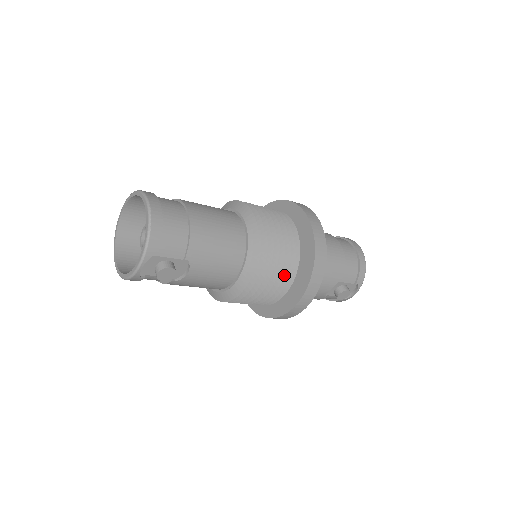
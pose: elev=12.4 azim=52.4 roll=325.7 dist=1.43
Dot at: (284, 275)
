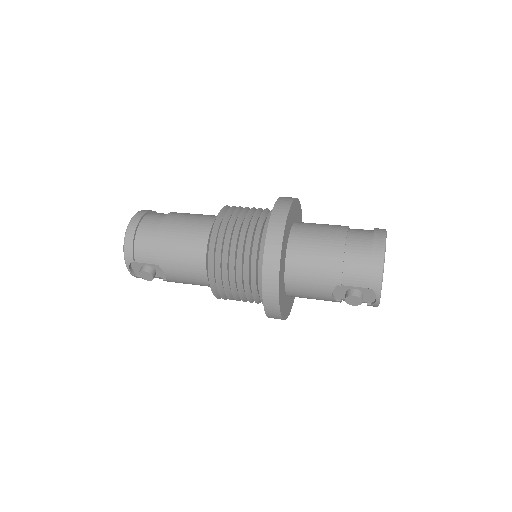
Dot at: (249, 278)
